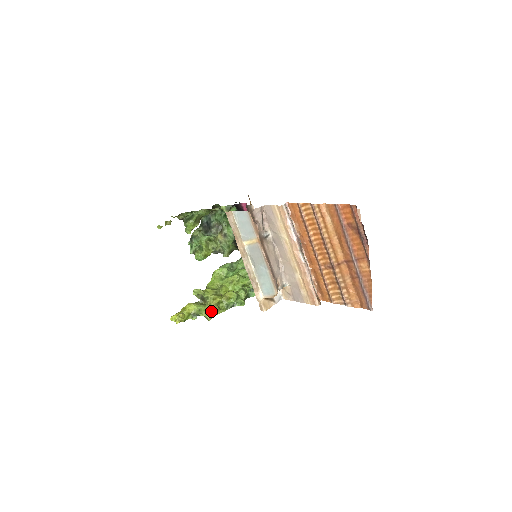
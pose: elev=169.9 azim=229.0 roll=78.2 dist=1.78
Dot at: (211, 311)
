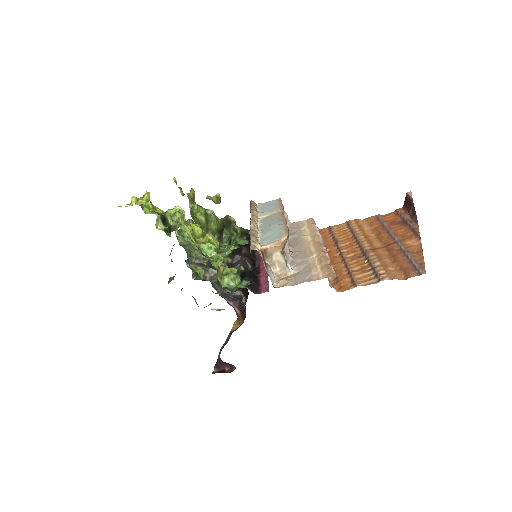
Dot at: occluded
